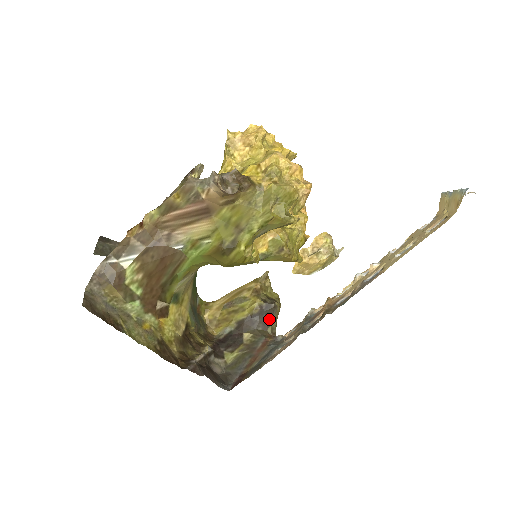
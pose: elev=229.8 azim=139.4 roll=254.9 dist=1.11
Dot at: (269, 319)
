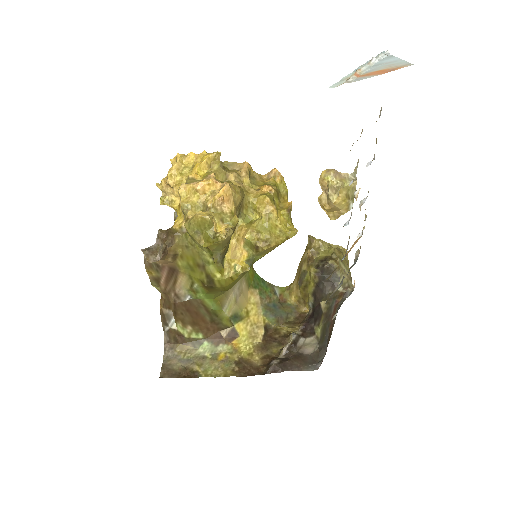
Dot at: (333, 279)
